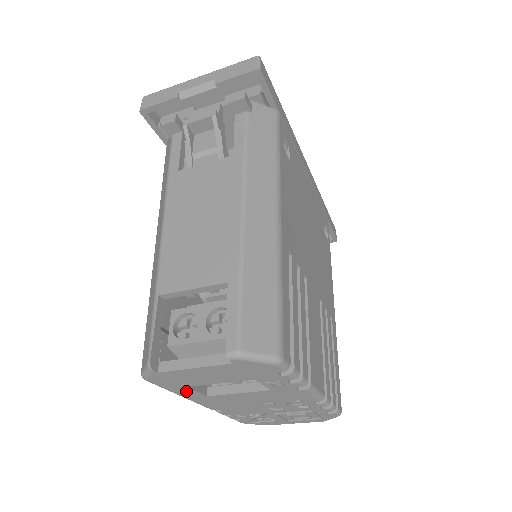
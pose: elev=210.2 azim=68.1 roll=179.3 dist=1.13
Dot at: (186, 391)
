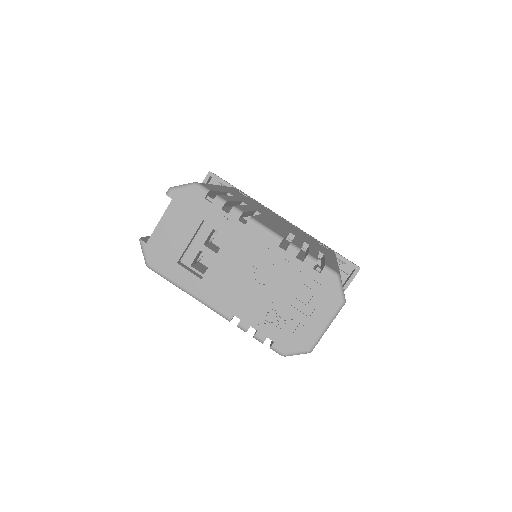
Dot at: (182, 275)
